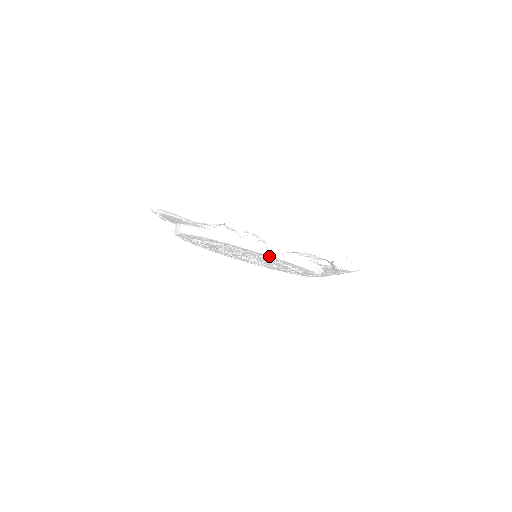
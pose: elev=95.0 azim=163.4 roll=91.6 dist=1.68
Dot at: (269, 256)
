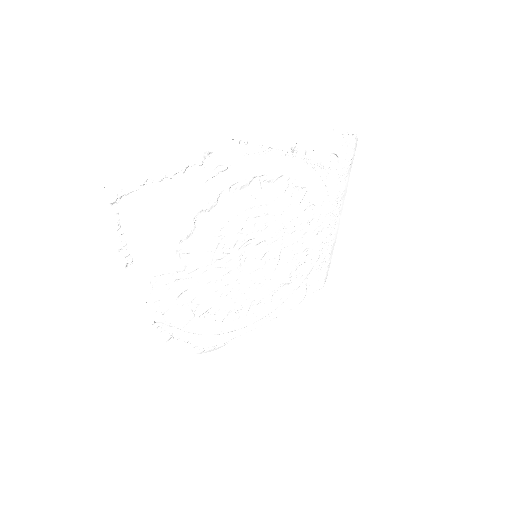
Dot at: (281, 160)
